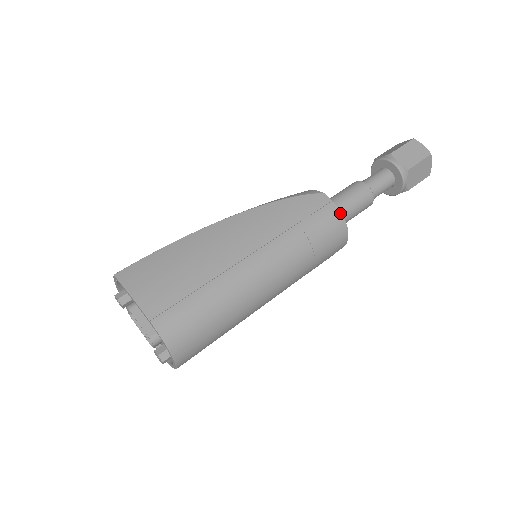
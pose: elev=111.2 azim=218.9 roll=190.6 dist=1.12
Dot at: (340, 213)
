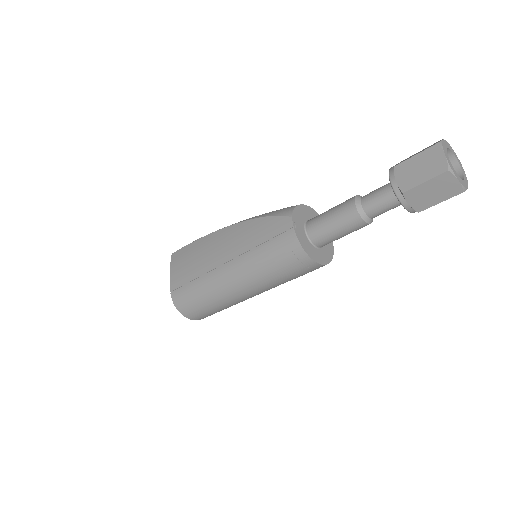
Dot at: (297, 241)
